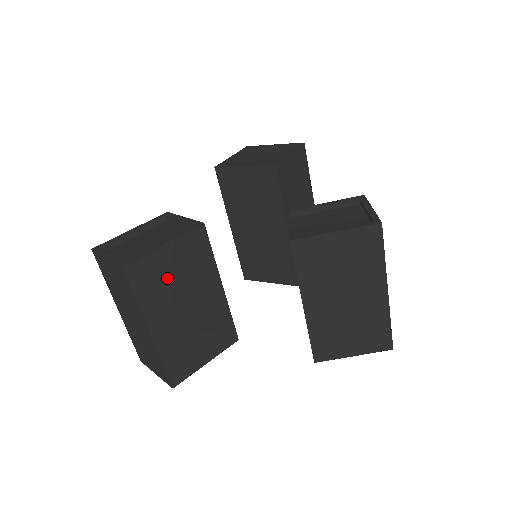
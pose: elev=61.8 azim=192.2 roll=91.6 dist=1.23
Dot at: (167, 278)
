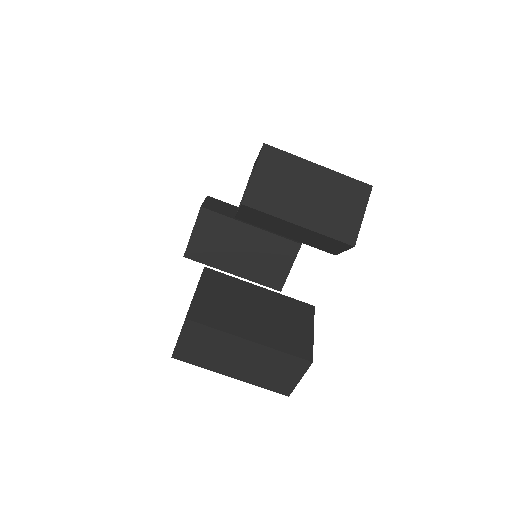
Dot at: (220, 306)
